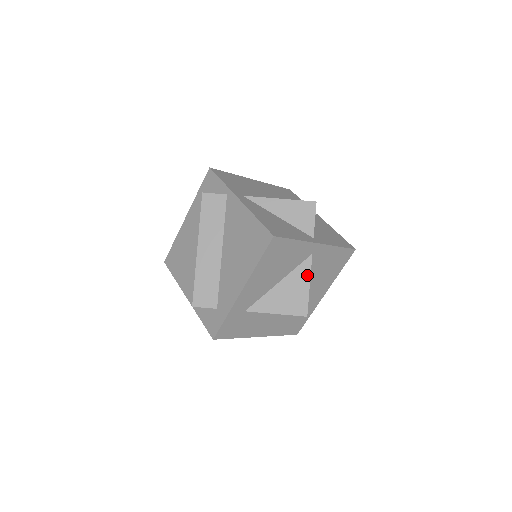
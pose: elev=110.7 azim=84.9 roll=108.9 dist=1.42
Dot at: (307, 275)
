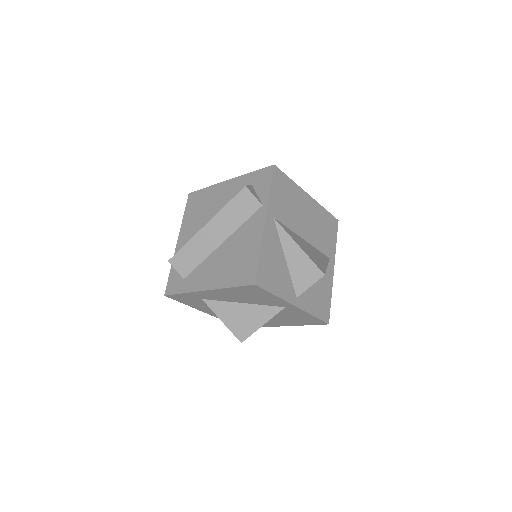
Dot at: (267, 317)
